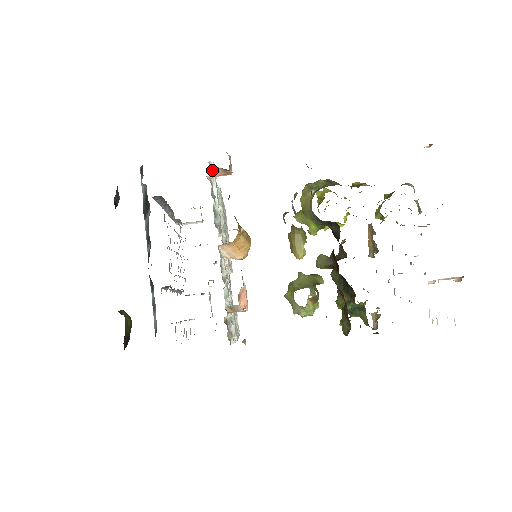
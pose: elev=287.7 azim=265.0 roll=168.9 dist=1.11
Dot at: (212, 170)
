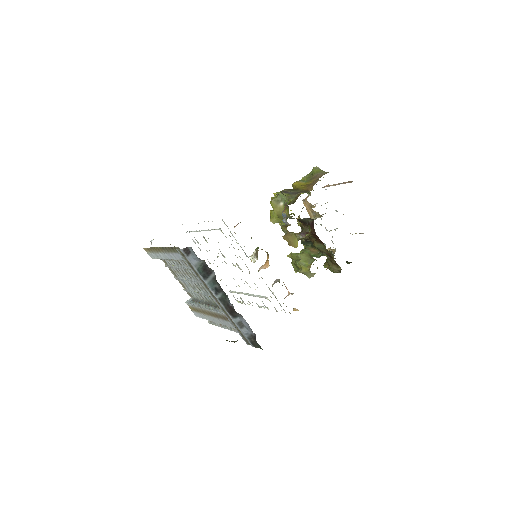
Dot at: (234, 227)
